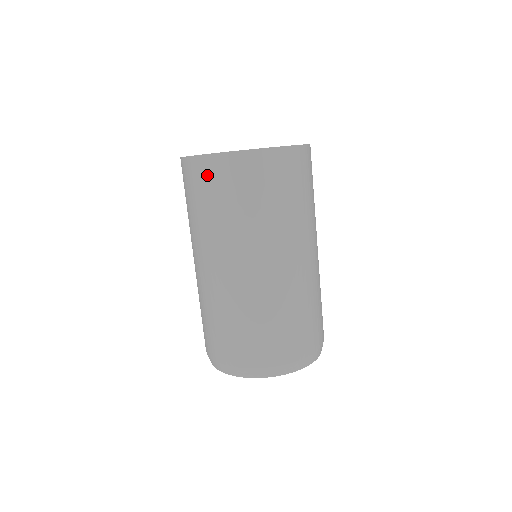
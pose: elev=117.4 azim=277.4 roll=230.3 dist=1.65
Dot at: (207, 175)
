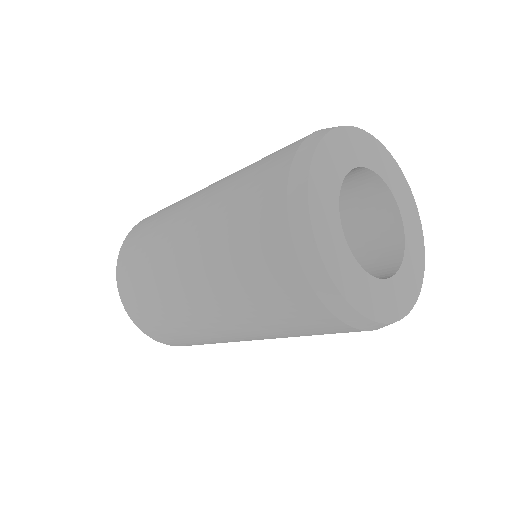
Dot at: (142, 224)
